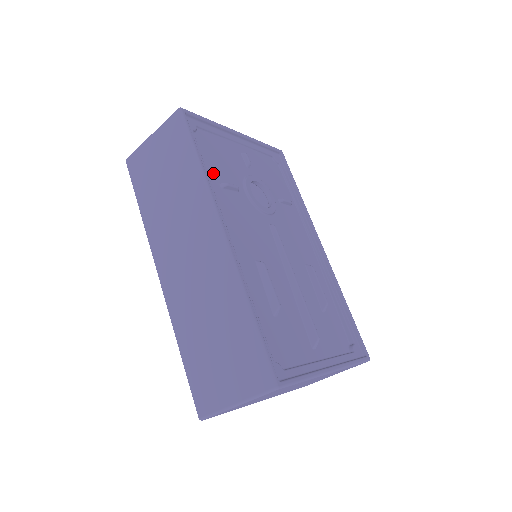
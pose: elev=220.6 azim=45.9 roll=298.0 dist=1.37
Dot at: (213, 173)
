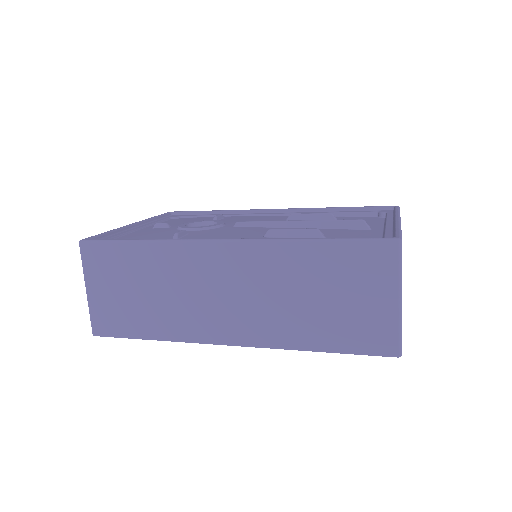
Dot at: occluded
